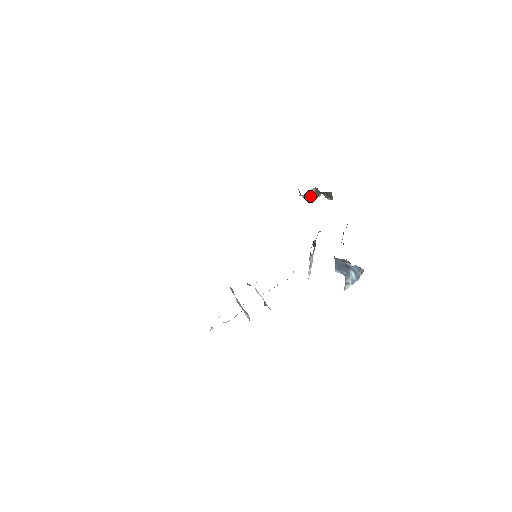
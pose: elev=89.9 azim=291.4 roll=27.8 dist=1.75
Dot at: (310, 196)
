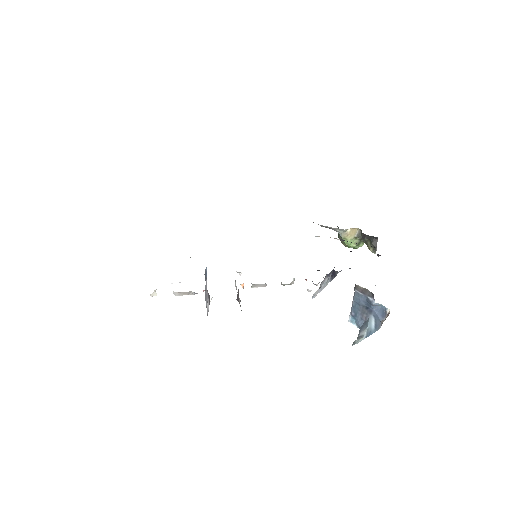
Dot at: (350, 238)
